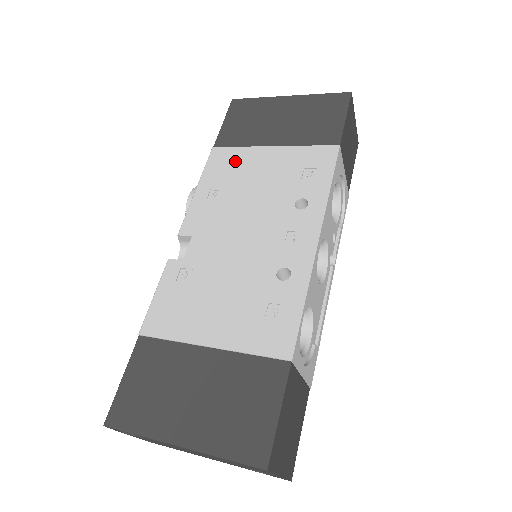
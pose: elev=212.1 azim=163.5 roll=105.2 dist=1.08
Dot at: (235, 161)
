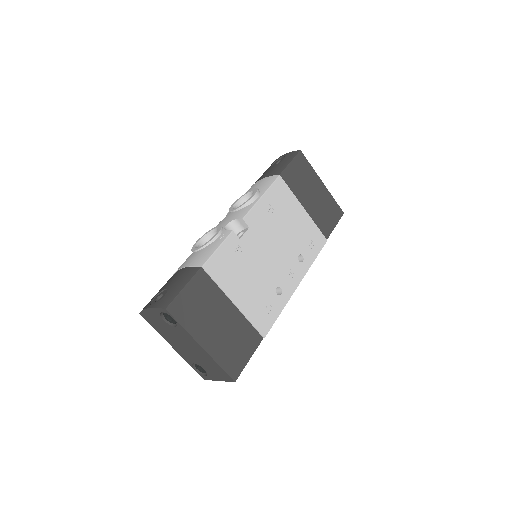
Dot at: (286, 199)
